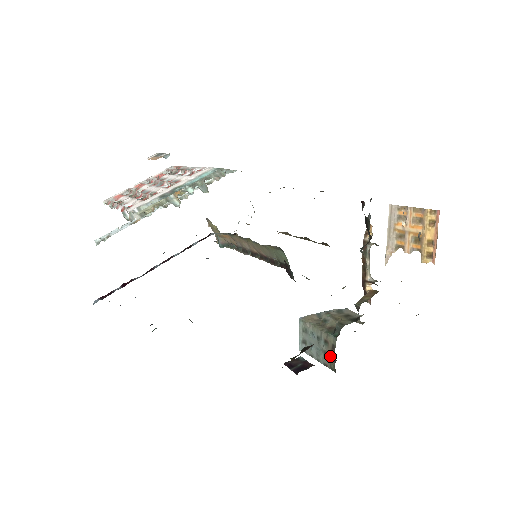
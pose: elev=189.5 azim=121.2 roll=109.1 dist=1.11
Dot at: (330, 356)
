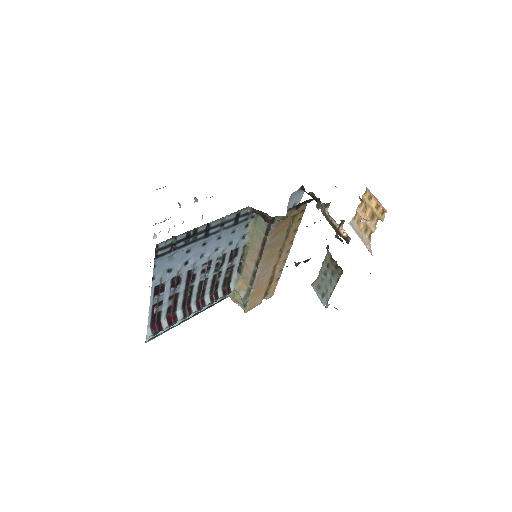
Dot at: (334, 268)
